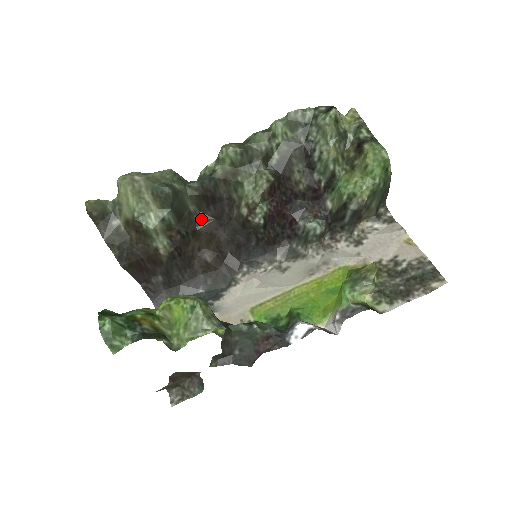
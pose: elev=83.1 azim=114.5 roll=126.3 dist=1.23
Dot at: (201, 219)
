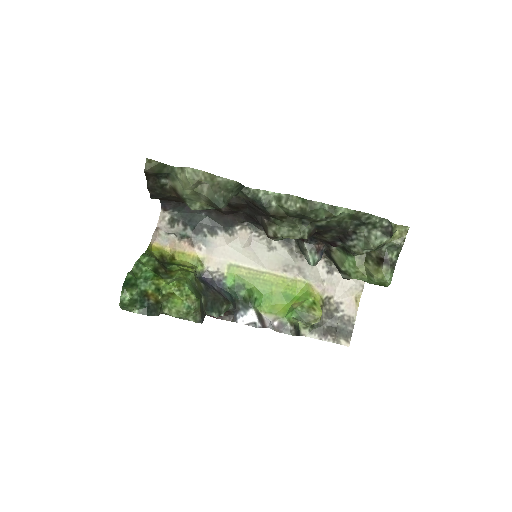
Dot at: (236, 198)
